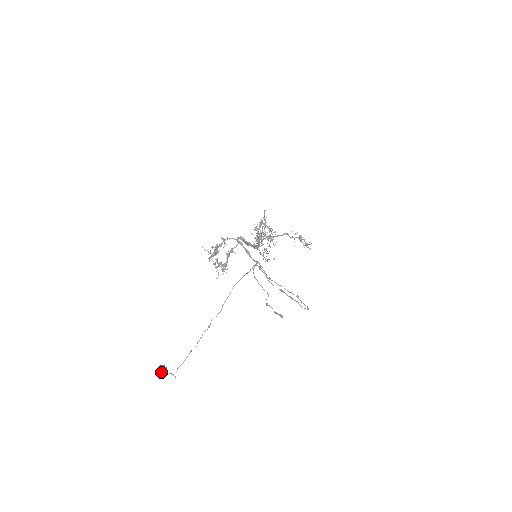
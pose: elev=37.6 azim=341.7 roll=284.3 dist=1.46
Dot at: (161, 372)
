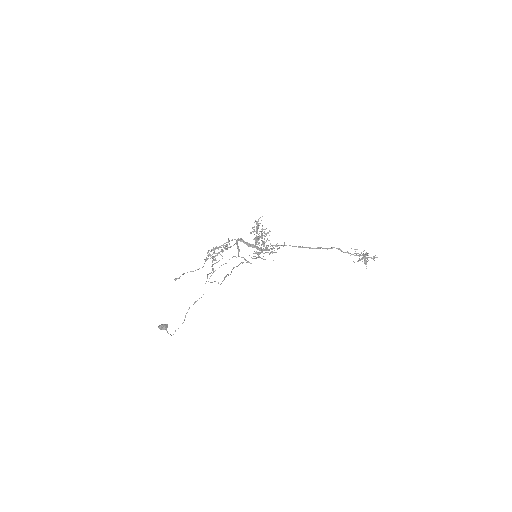
Dot at: (159, 326)
